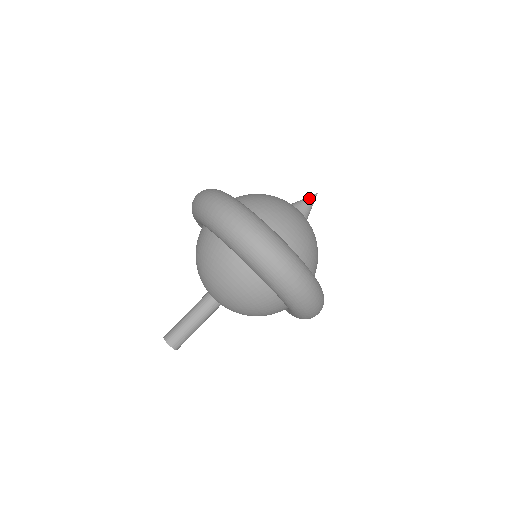
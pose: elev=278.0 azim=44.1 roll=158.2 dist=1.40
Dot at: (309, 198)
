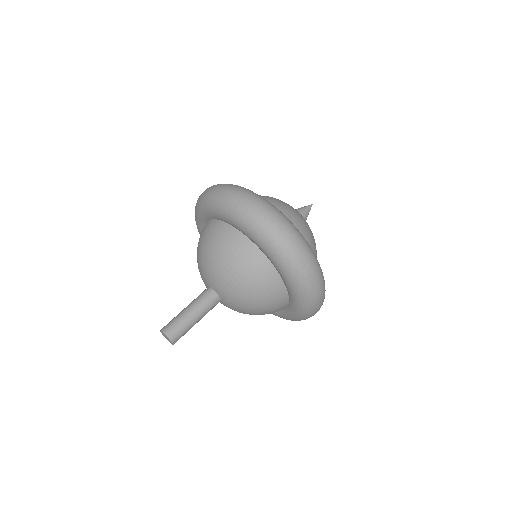
Dot at: (303, 207)
